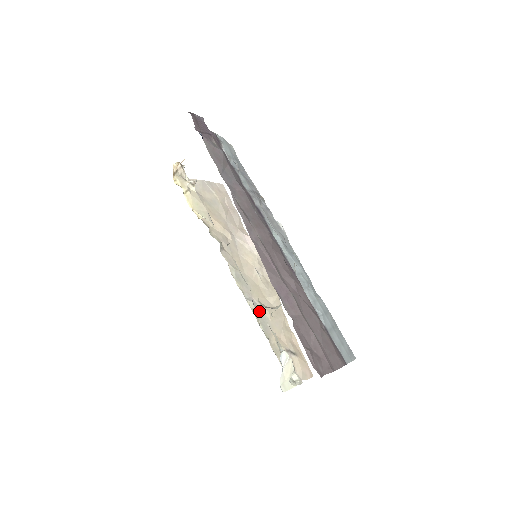
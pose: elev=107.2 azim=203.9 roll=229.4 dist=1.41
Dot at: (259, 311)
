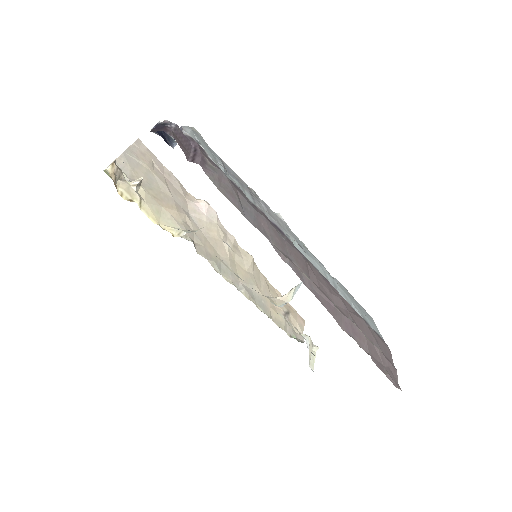
Dot at: (251, 293)
